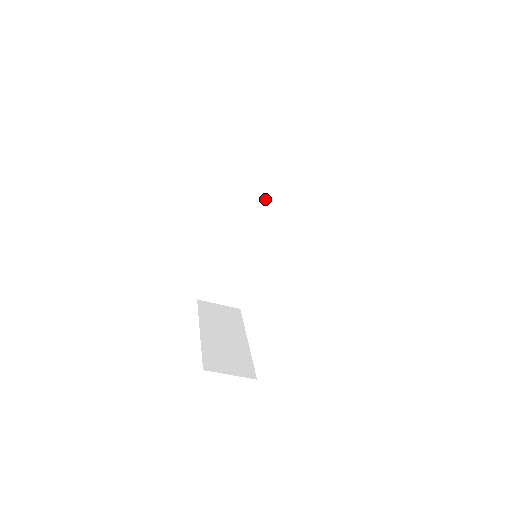
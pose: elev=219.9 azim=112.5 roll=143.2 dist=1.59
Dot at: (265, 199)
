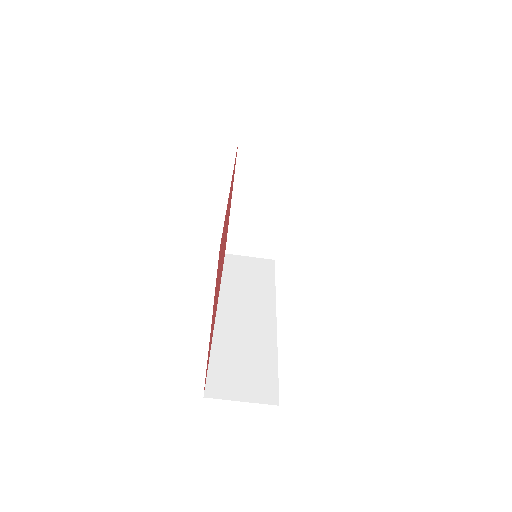
Dot at: (254, 288)
